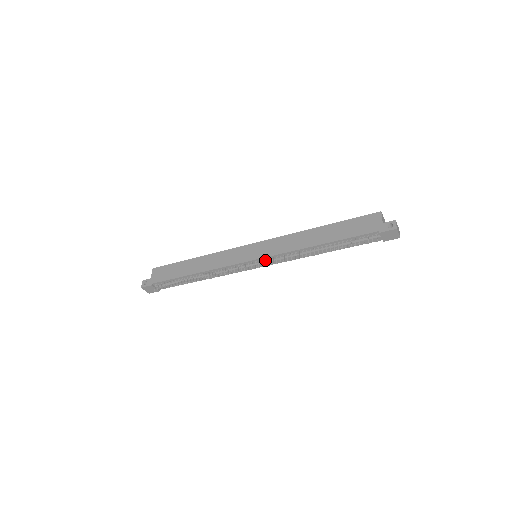
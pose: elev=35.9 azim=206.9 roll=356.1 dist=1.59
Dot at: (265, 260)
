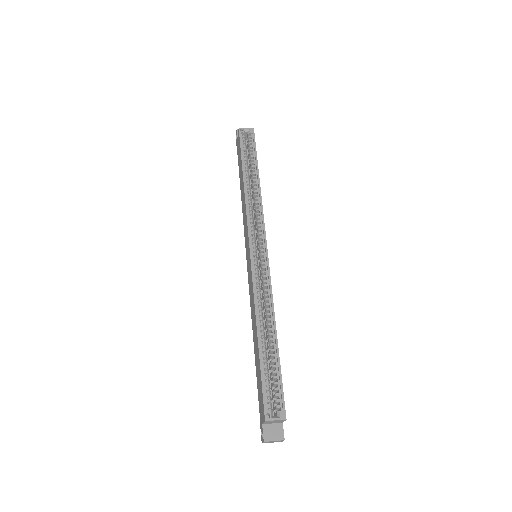
Dot at: occluded
